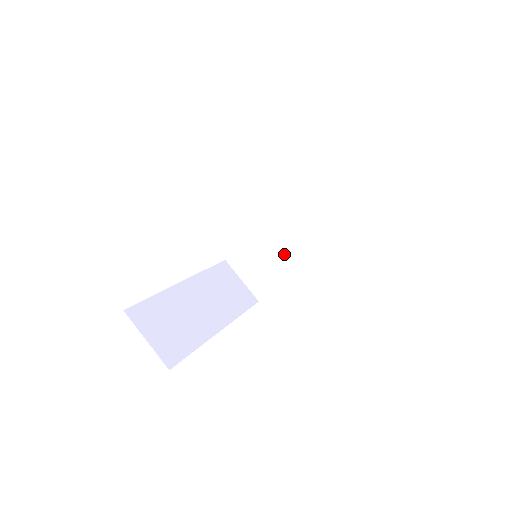
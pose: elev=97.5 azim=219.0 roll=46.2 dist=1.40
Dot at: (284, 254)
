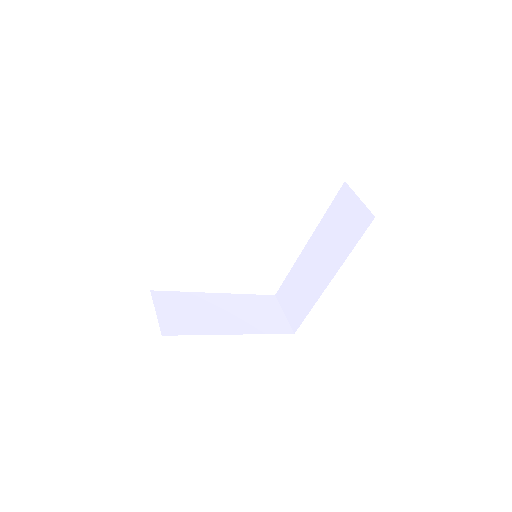
Dot at: (213, 319)
